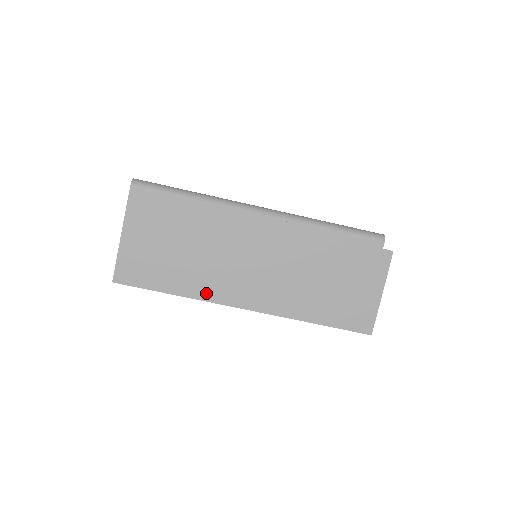
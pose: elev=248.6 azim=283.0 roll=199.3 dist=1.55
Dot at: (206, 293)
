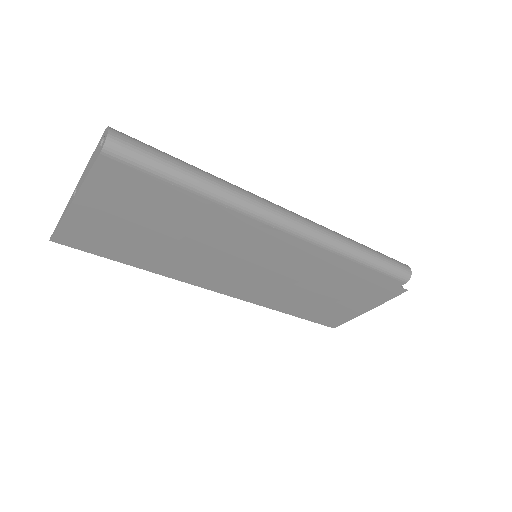
Dot at: (177, 274)
